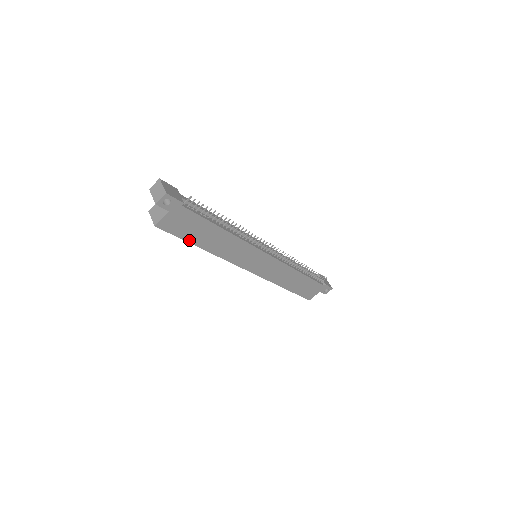
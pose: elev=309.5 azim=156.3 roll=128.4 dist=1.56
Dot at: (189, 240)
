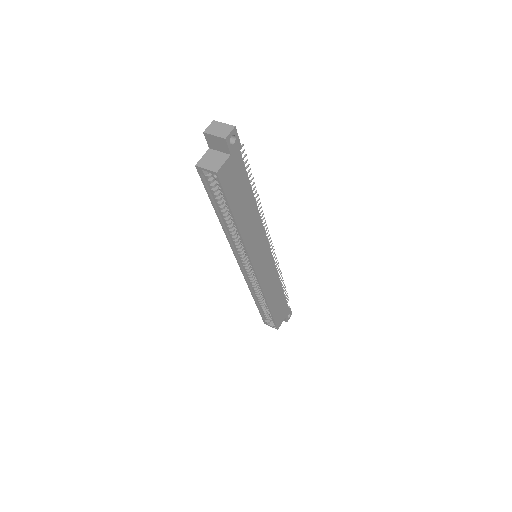
Dot at: (232, 207)
